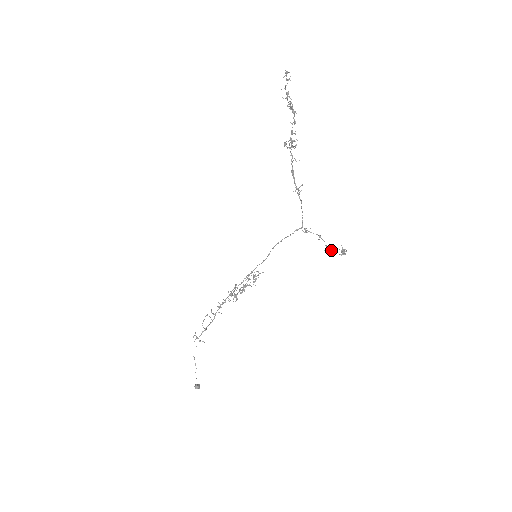
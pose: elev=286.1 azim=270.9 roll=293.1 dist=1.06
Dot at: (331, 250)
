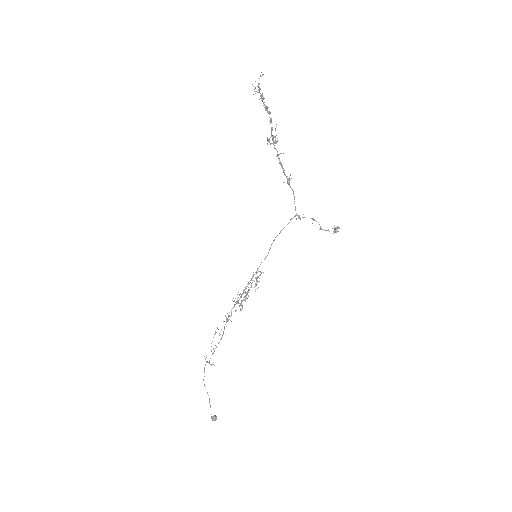
Dot at: (325, 230)
